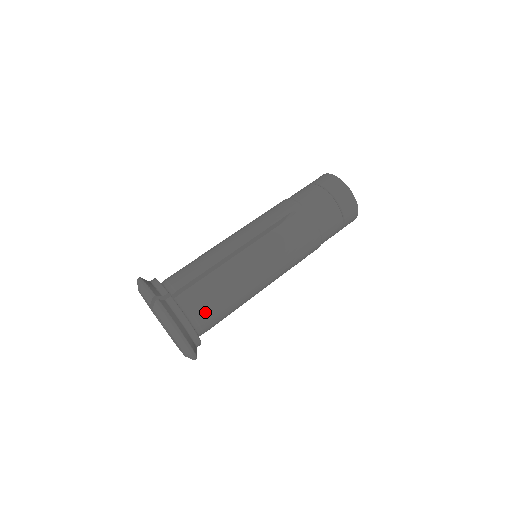
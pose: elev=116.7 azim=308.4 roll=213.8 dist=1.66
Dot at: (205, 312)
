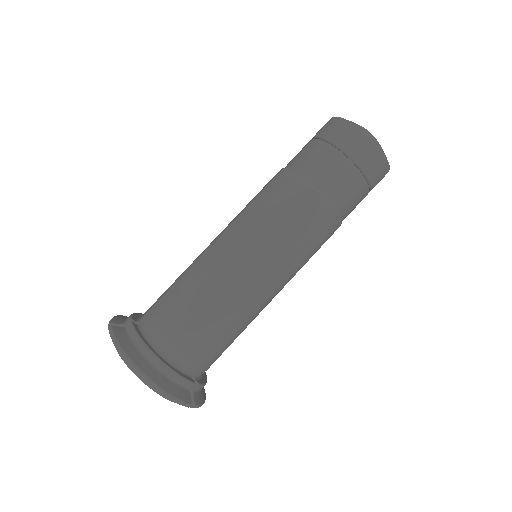
Dot at: (173, 333)
